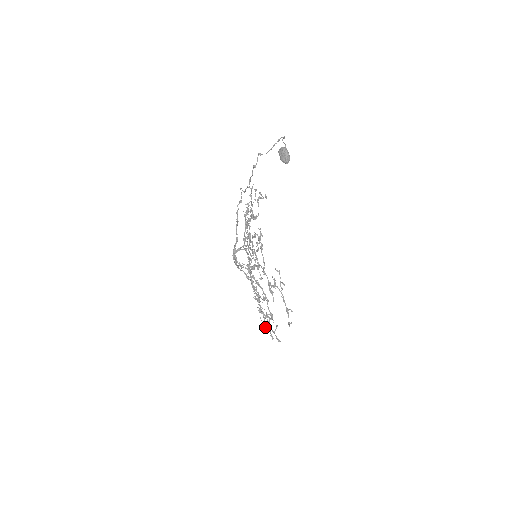
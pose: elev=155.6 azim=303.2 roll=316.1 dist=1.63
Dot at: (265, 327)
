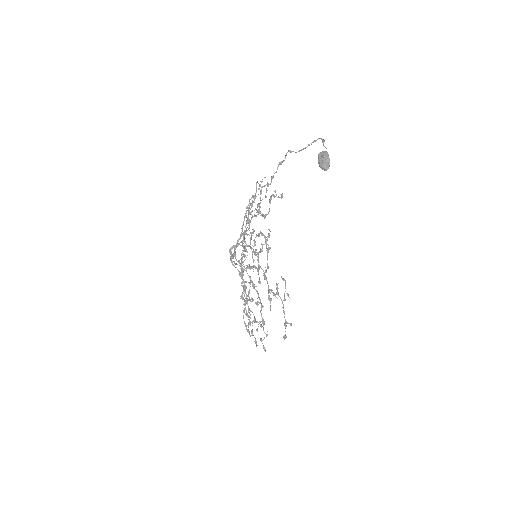
Dot at: occluded
